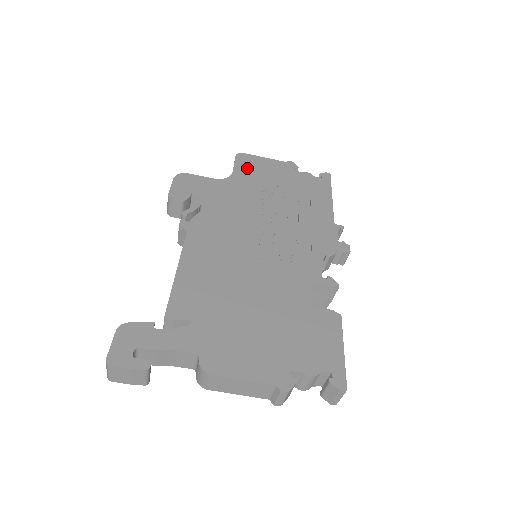
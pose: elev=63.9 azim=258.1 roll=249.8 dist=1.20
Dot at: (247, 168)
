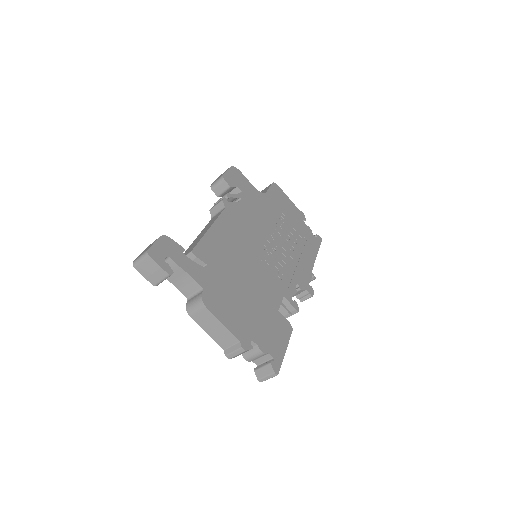
Dot at: (276, 196)
